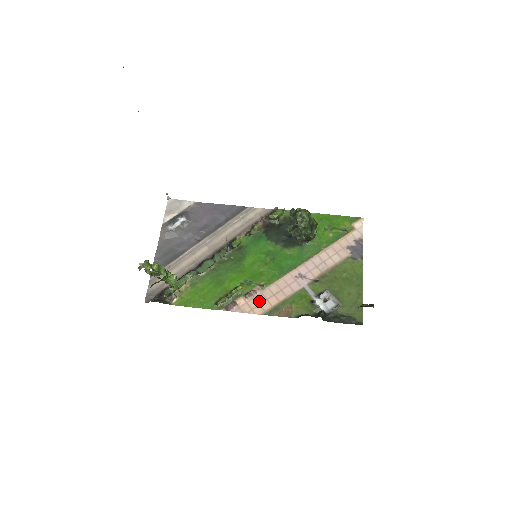
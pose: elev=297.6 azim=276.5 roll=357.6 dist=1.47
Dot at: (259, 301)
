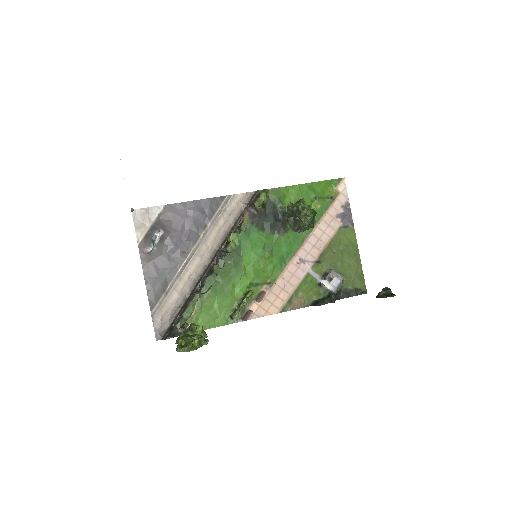
Dot at: (271, 300)
